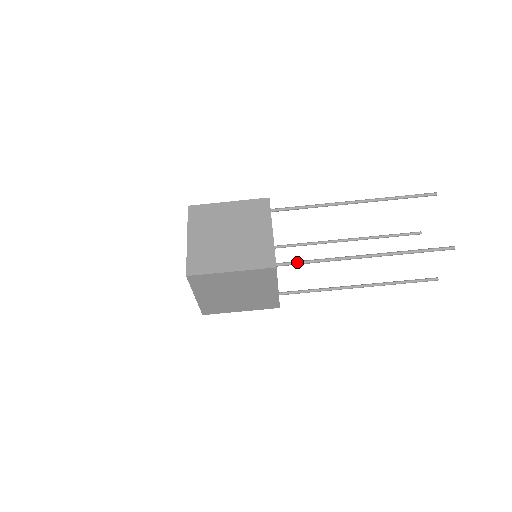
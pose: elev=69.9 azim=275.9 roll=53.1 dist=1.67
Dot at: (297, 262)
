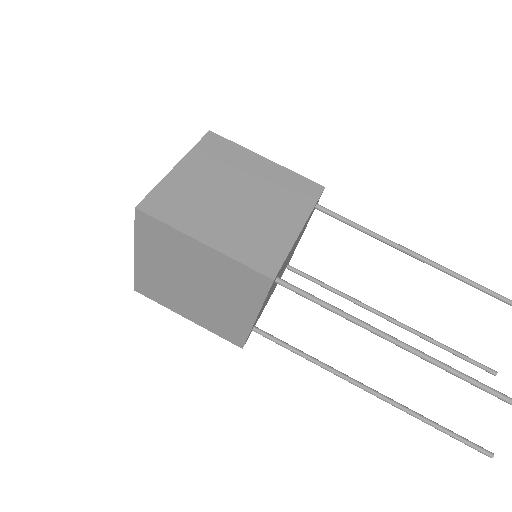
Dot at: (309, 294)
